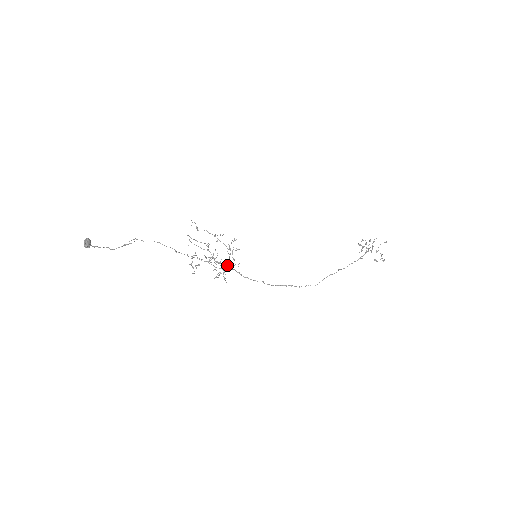
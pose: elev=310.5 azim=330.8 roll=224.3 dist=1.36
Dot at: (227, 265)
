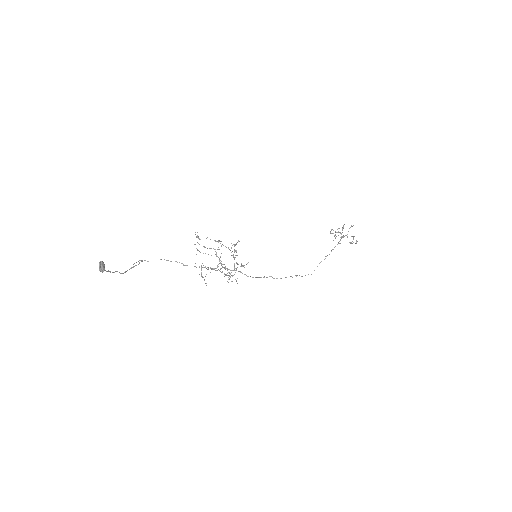
Dot at: (234, 269)
